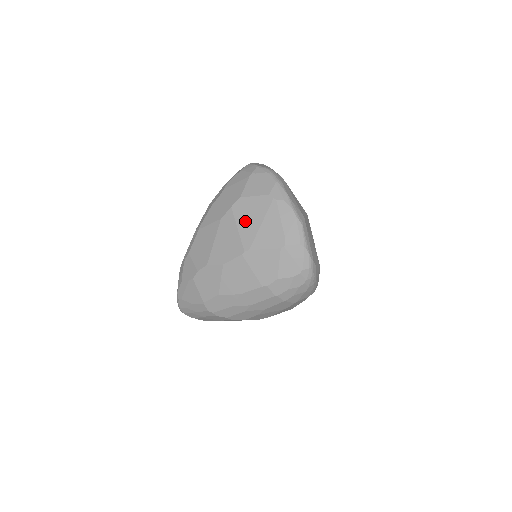
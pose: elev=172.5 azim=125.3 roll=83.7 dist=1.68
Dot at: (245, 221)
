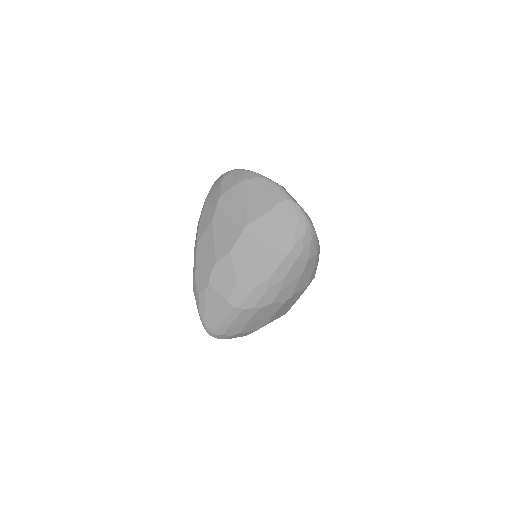
Dot at: (233, 208)
